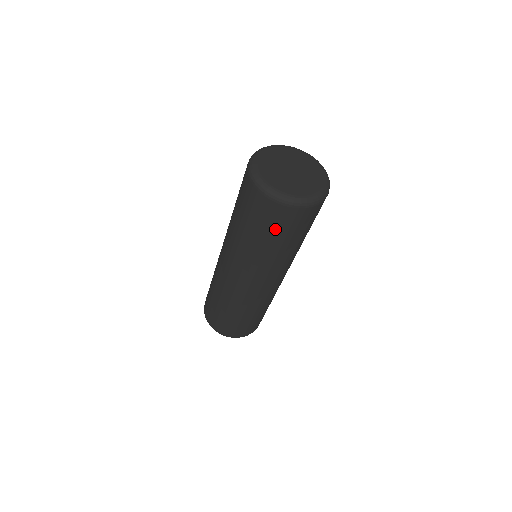
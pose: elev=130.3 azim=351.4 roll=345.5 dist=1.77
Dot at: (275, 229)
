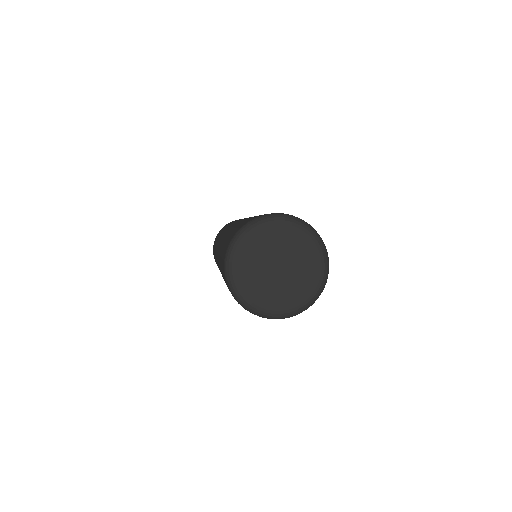
Dot at: occluded
